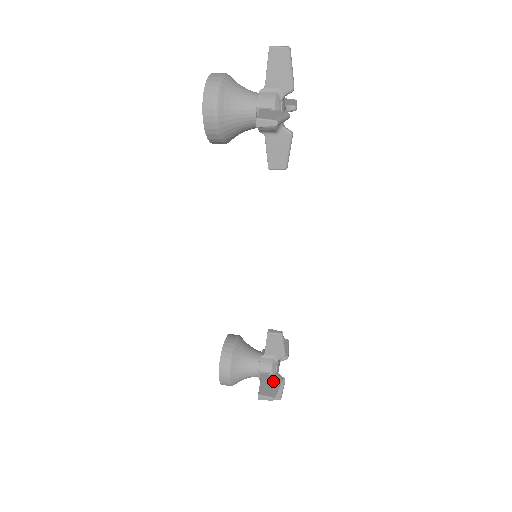
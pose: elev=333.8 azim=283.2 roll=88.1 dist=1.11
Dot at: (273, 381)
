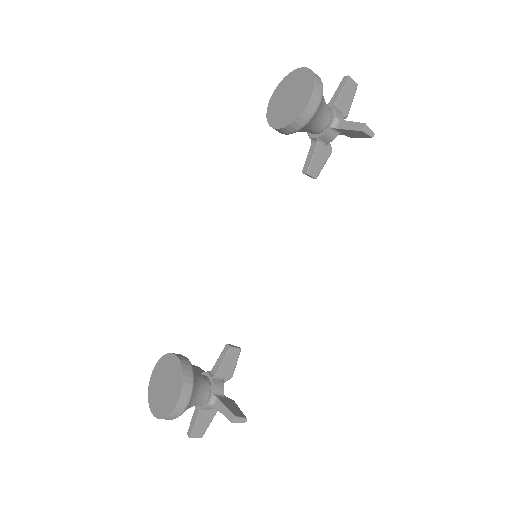
Dot at: (232, 403)
